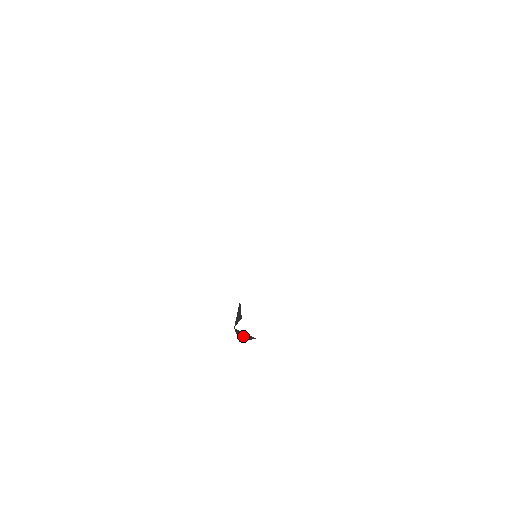
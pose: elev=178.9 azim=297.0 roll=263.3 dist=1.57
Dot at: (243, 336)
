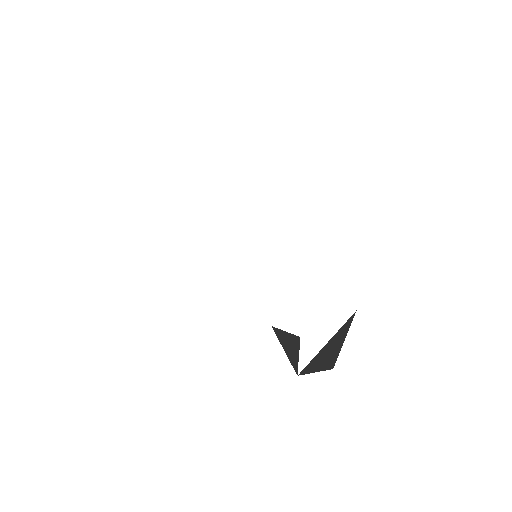
Dot at: (330, 348)
